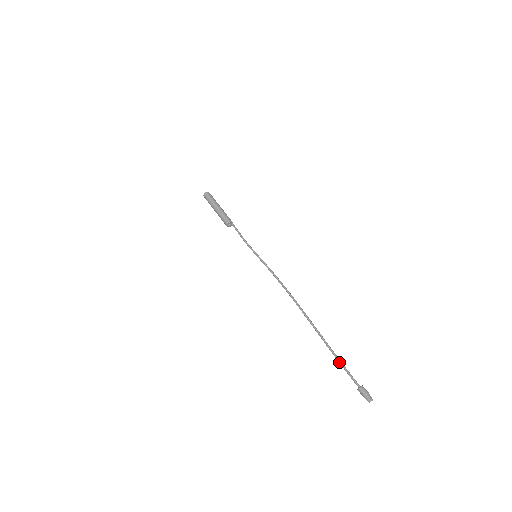
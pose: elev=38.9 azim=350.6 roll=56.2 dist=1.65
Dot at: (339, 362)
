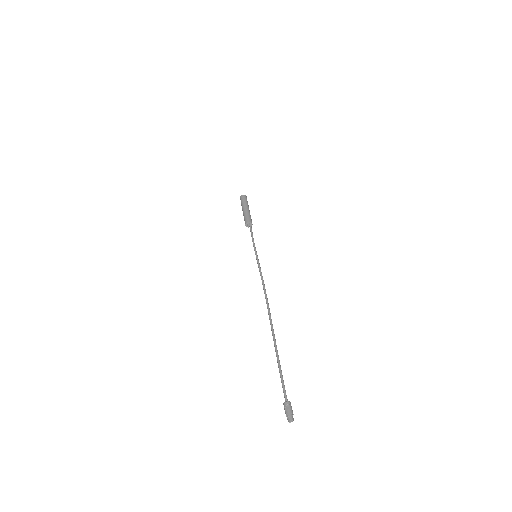
Dot at: (280, 371)
